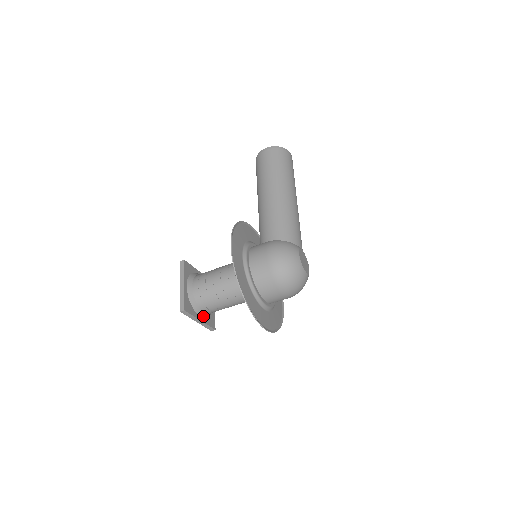
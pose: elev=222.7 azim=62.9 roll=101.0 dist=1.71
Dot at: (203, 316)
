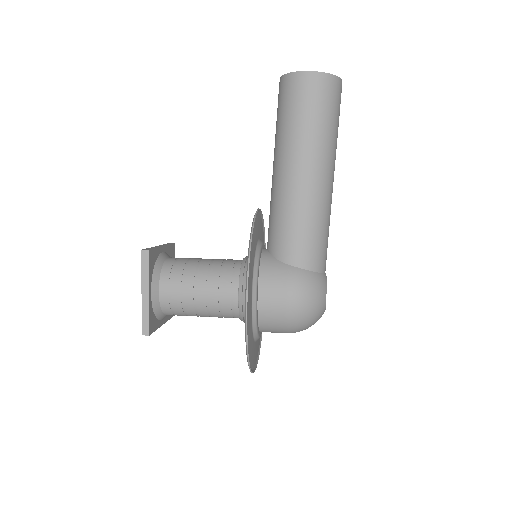
Dot at: occluded
